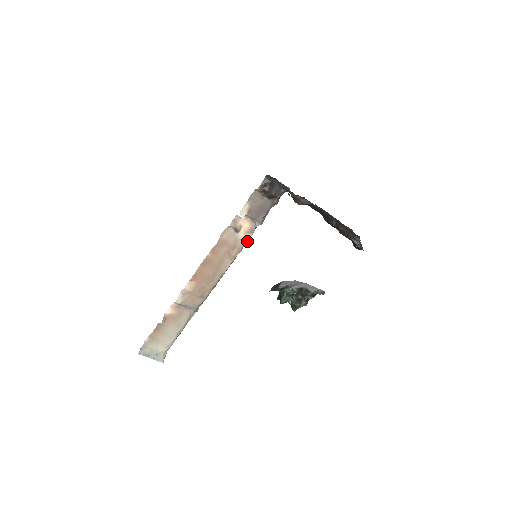
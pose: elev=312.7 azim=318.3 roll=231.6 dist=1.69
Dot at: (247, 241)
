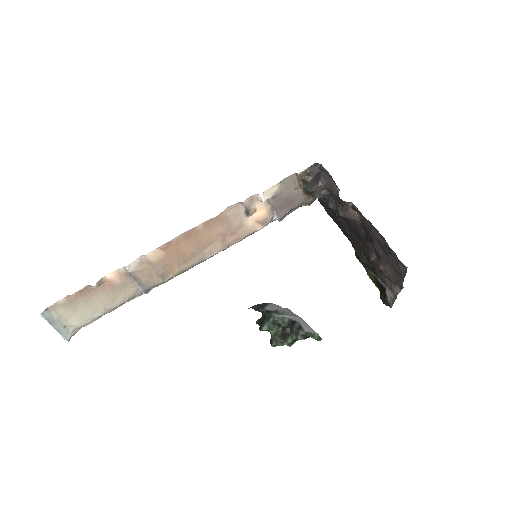
Dot at: (253, 233)
